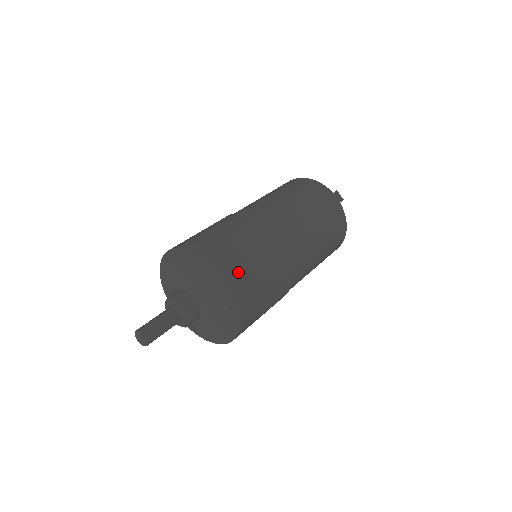
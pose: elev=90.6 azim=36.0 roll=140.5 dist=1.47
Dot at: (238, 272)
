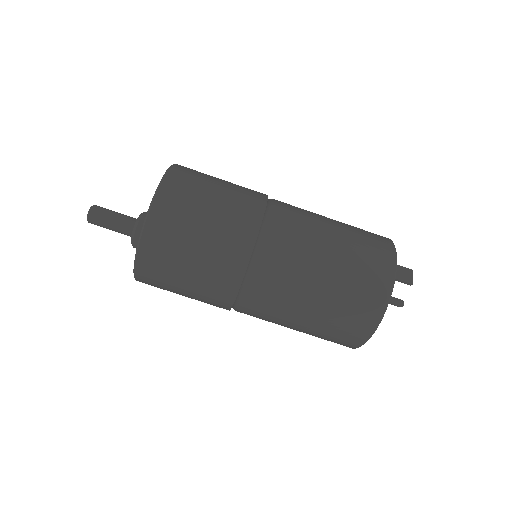
Dot at: (181, 194)
